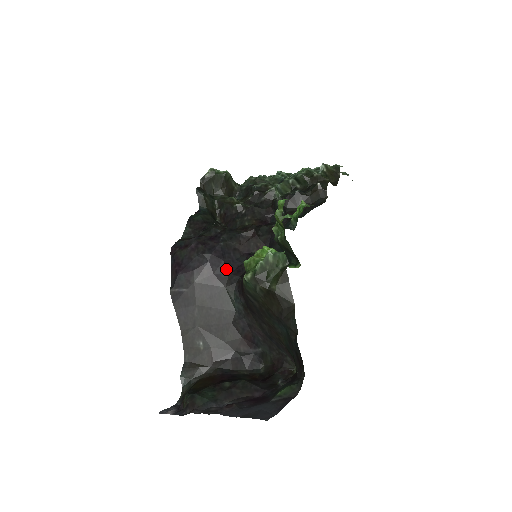
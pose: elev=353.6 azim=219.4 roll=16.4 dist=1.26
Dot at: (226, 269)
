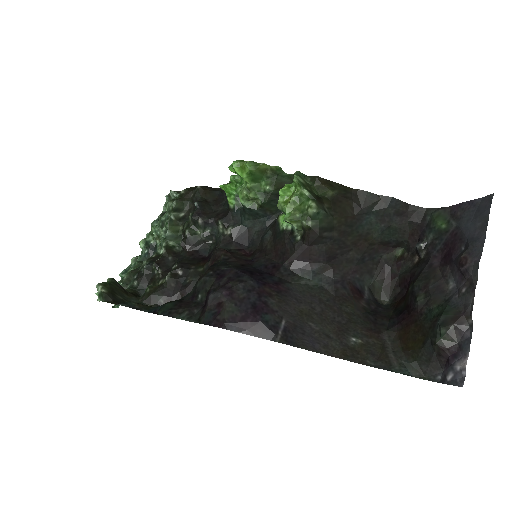
Dot at: (268, 275)
